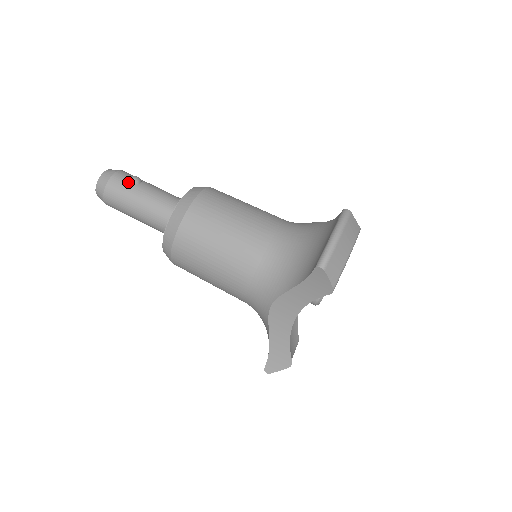
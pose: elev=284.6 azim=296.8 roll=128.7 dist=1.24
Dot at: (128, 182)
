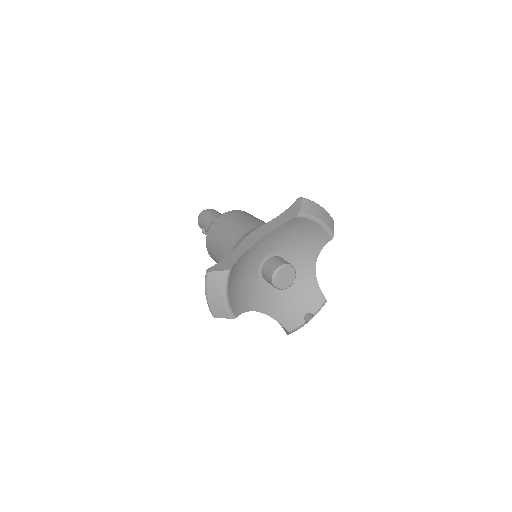
Dot at: occluded
